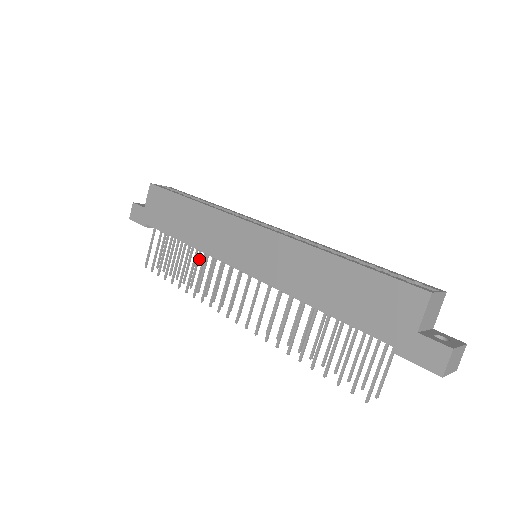
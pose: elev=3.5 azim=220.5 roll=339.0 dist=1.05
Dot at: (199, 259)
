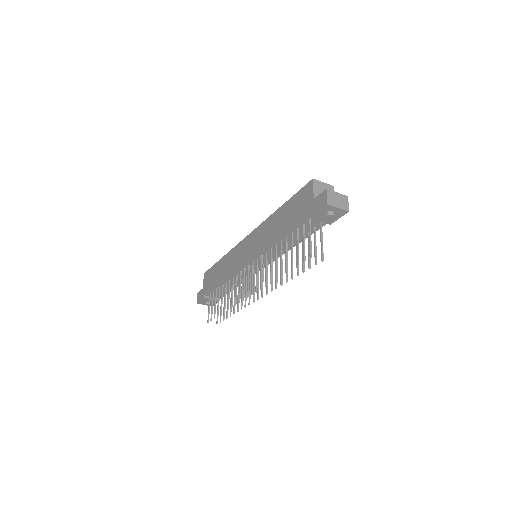
Dot at: occluded
